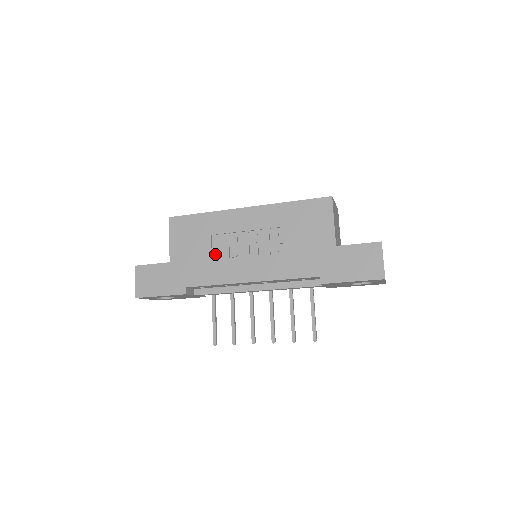
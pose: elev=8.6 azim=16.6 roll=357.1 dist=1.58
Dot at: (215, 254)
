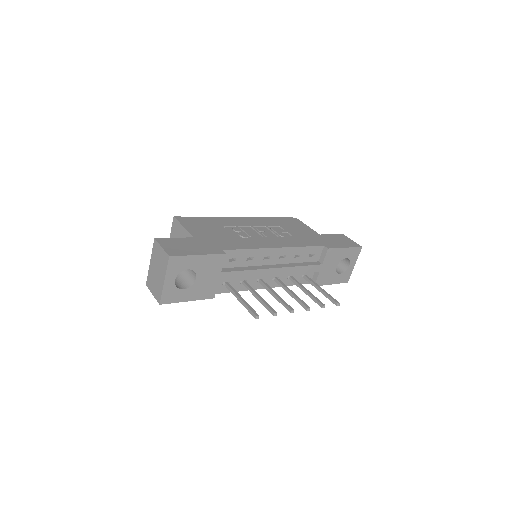
Dot at: (234, 236)
